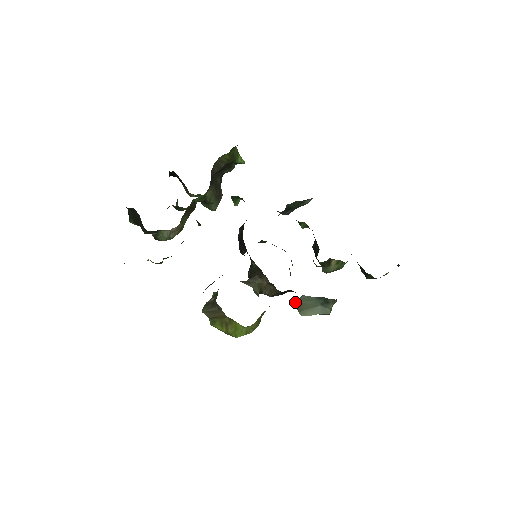
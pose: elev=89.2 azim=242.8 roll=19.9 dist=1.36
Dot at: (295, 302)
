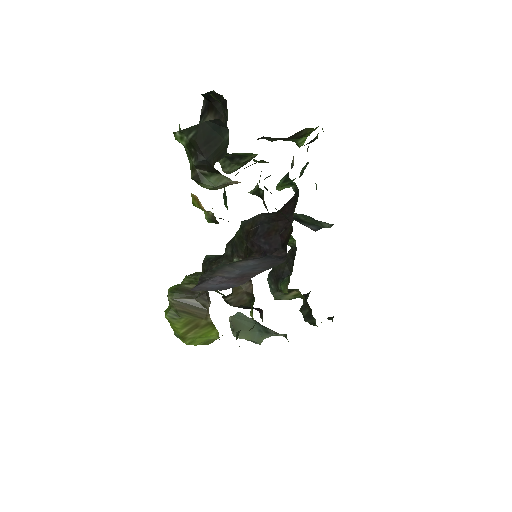
Dot at: (231, 317)
